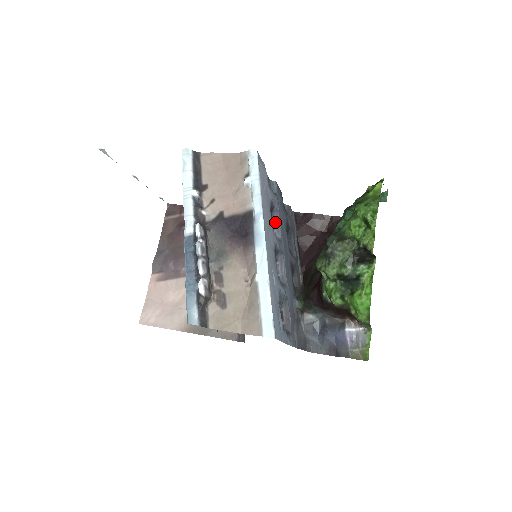
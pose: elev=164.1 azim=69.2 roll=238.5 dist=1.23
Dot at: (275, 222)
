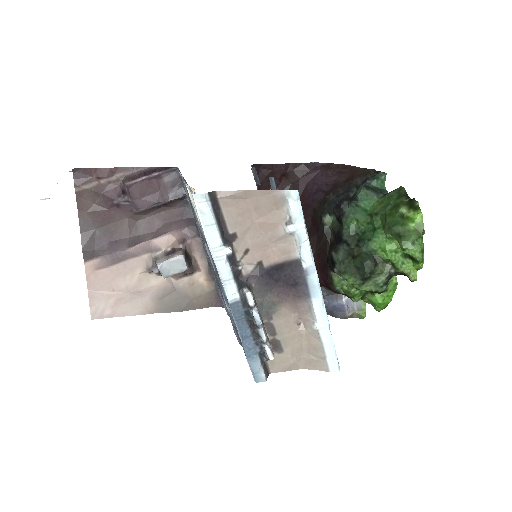
Dot at: occluded
